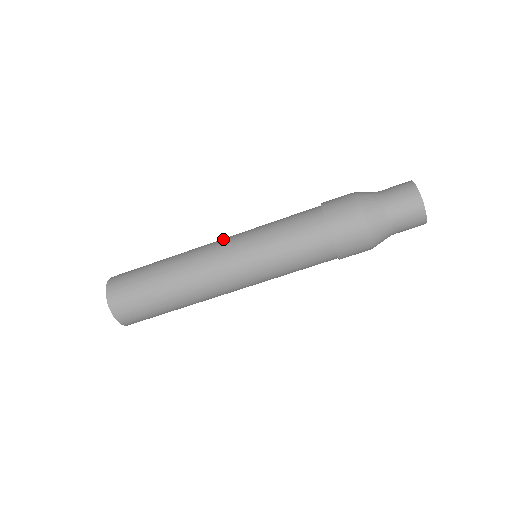
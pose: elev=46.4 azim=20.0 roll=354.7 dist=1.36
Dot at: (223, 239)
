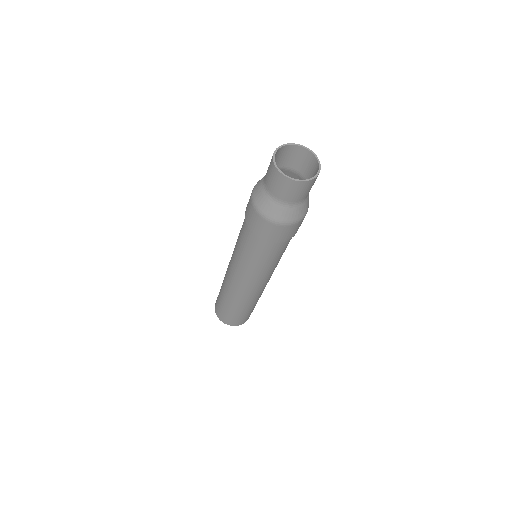
Dot at: occluded
